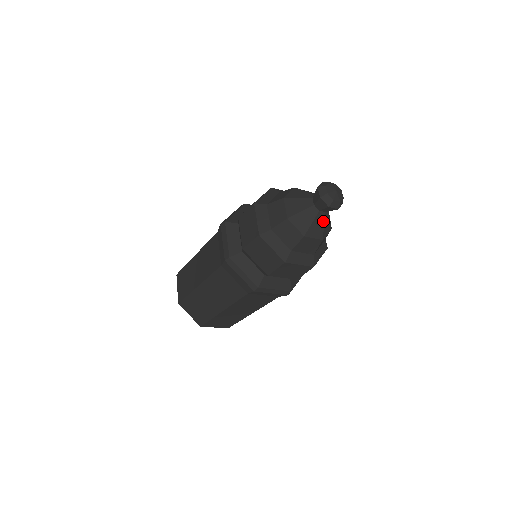
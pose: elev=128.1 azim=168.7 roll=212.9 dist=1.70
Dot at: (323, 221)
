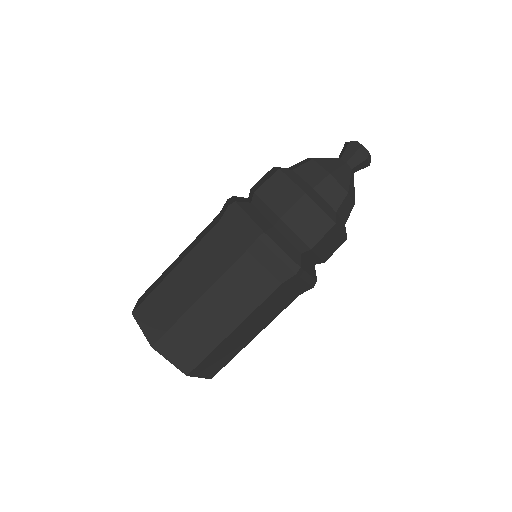
Dot at: occluded
